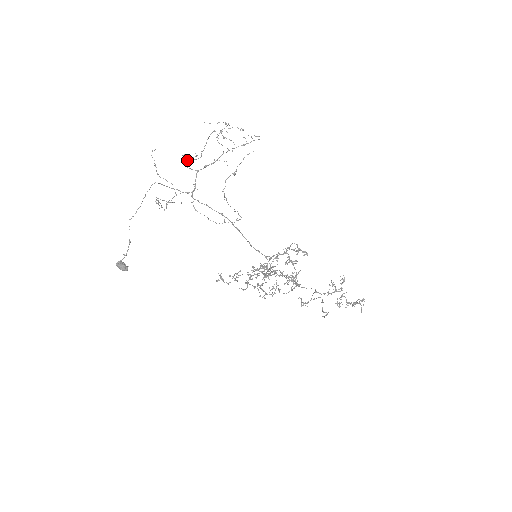
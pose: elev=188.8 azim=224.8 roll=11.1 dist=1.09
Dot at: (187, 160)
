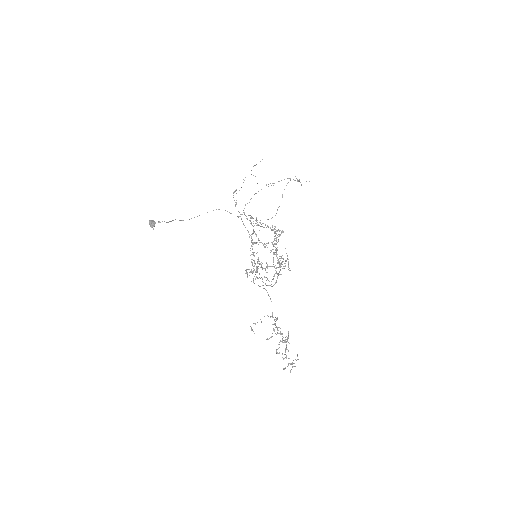
Dot at: occluded
